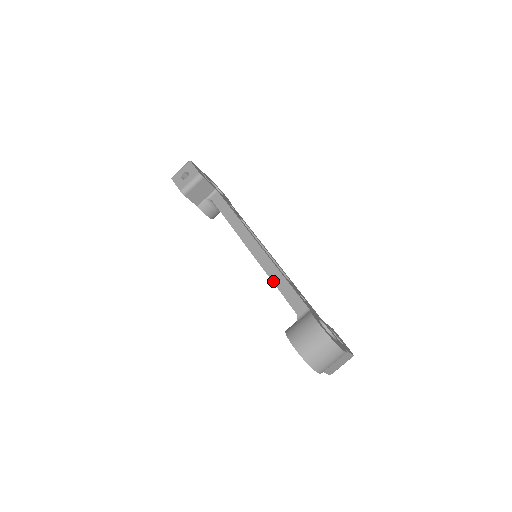
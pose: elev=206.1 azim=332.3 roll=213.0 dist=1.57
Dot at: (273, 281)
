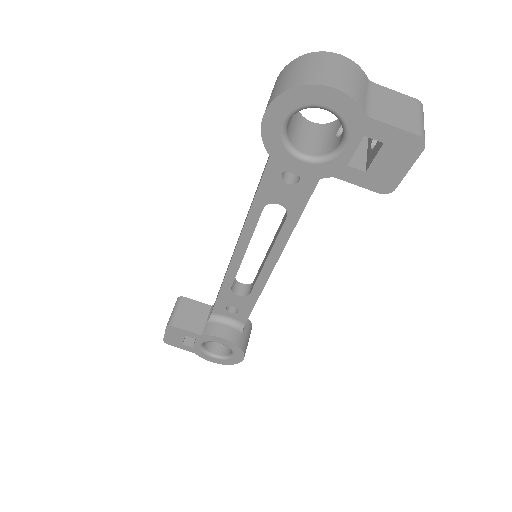
Dot at: (253, 200)
